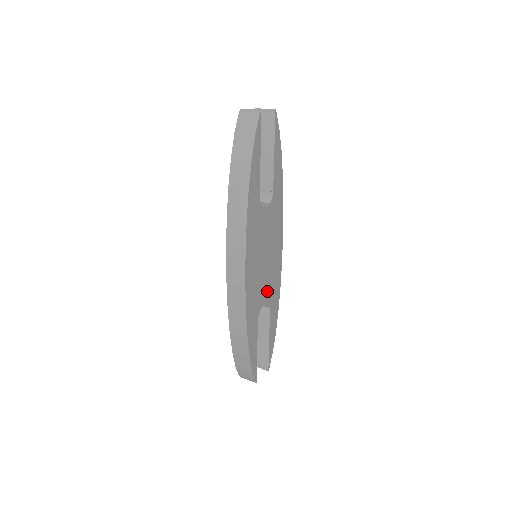
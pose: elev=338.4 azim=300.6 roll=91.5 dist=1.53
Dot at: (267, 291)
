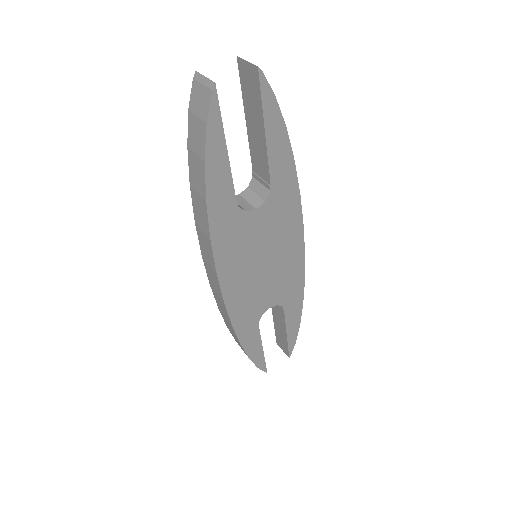
Dot at: (275, 293)
